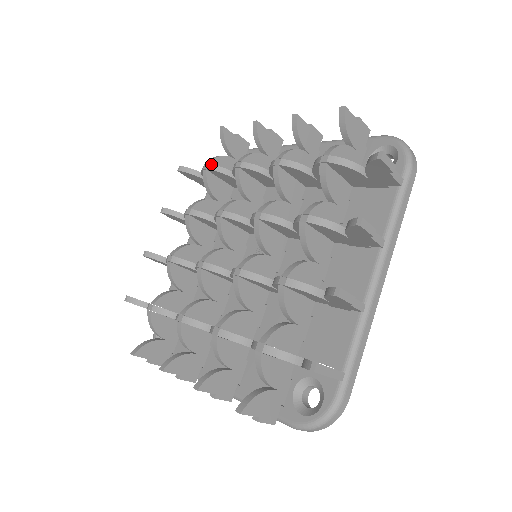
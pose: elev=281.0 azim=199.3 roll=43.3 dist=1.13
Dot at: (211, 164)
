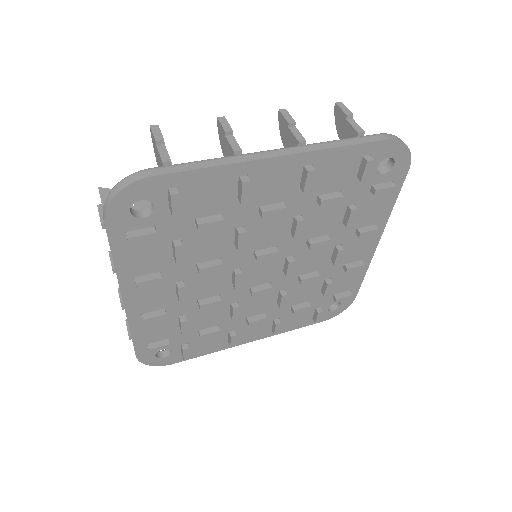
Dot at: occluded
